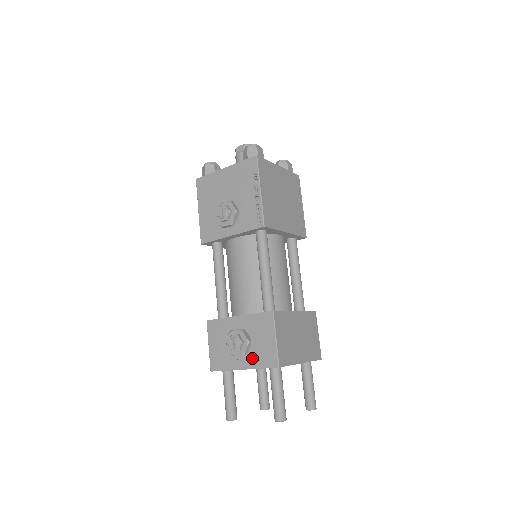
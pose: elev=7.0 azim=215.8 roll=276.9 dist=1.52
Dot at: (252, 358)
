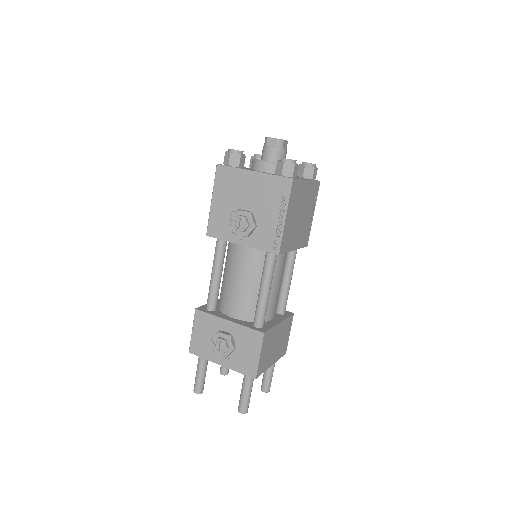
Dot at: (232, 361)
